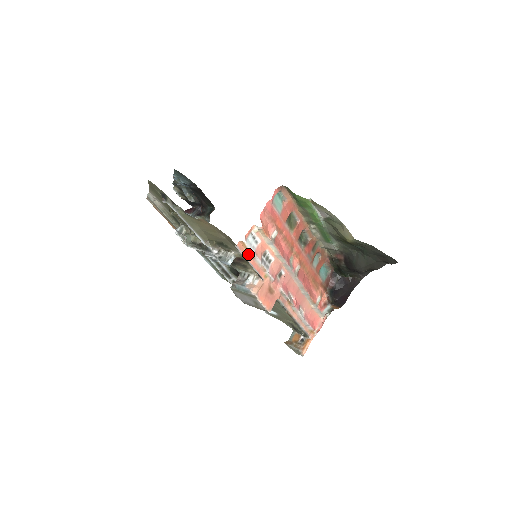
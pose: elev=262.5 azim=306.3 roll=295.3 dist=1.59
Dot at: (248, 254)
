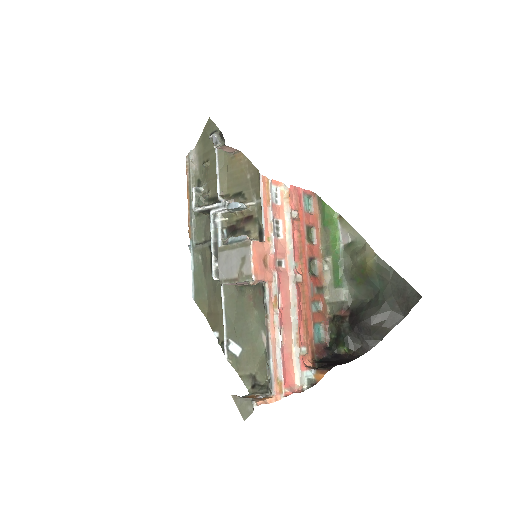
Dot at: (266, 197)
